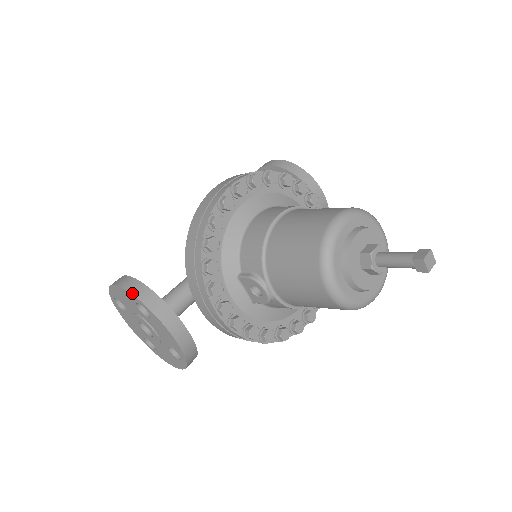
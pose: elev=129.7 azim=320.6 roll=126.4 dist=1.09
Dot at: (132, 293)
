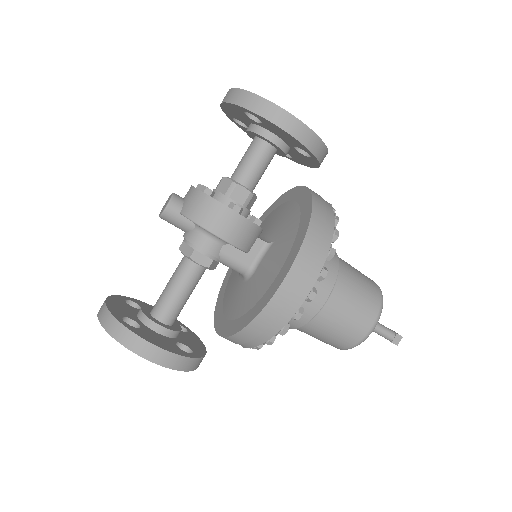
Dot at: (179, 370)
